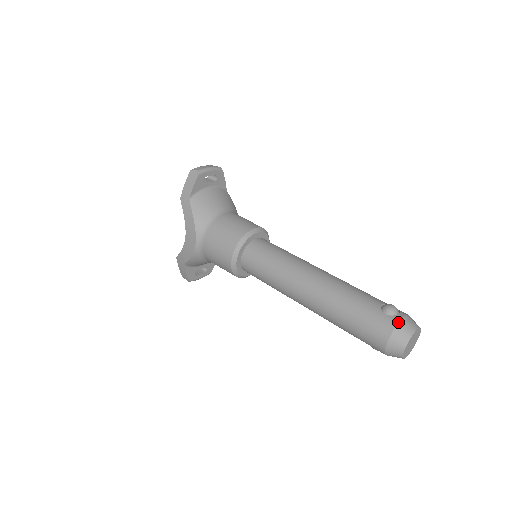
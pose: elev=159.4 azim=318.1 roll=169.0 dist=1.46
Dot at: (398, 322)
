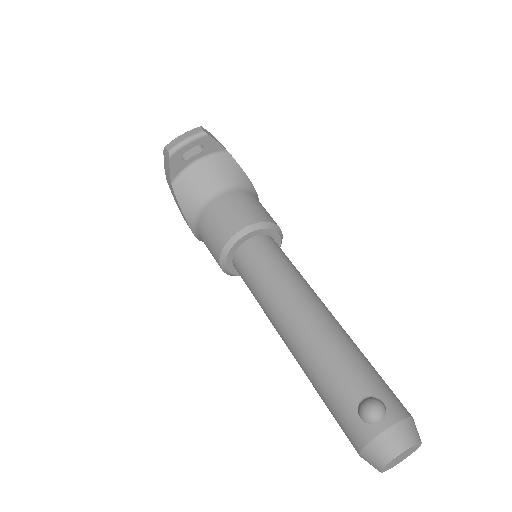
Dot at: (372, 438)
